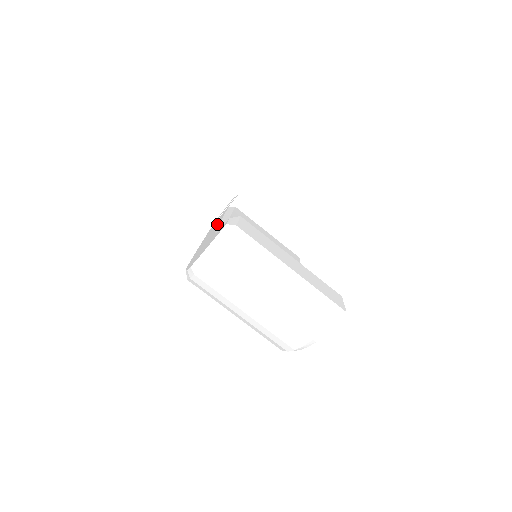
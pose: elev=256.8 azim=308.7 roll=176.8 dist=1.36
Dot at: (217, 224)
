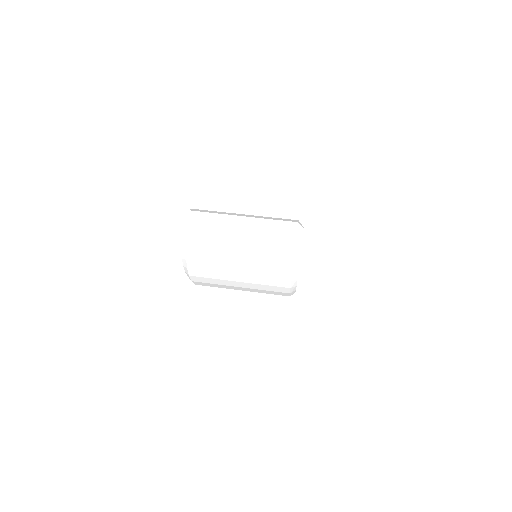
Dot at: occluded
